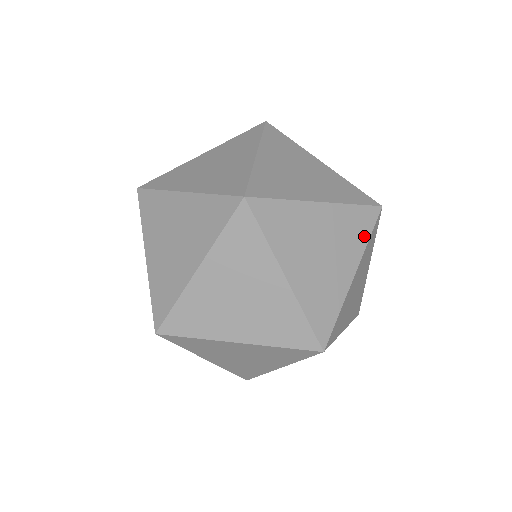
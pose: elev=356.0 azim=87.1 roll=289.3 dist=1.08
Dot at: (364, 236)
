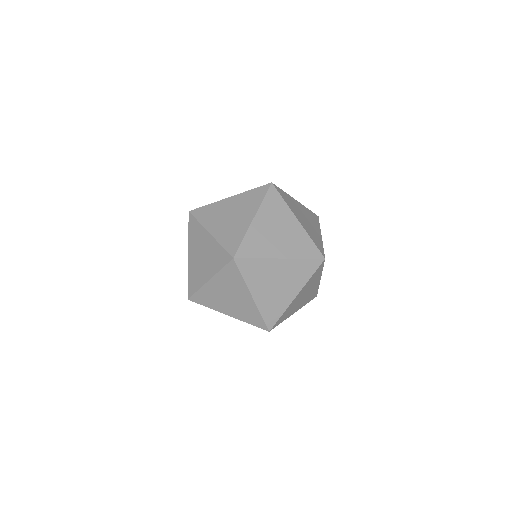
Dot at: (317, 223)
